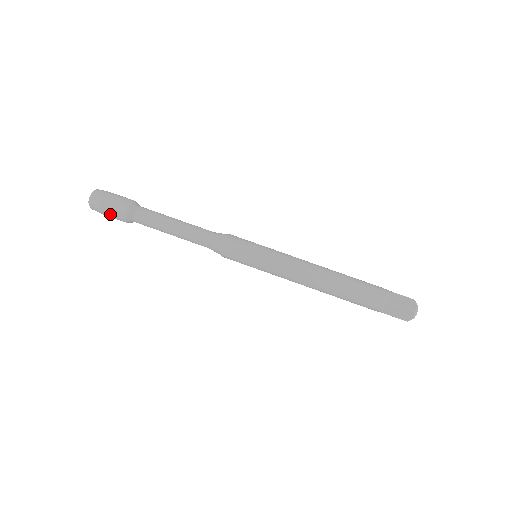
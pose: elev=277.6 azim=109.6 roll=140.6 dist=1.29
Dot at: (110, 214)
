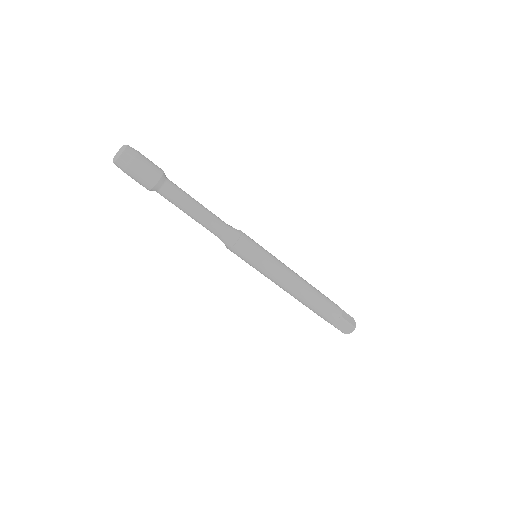
Dot at: (137, 176)
